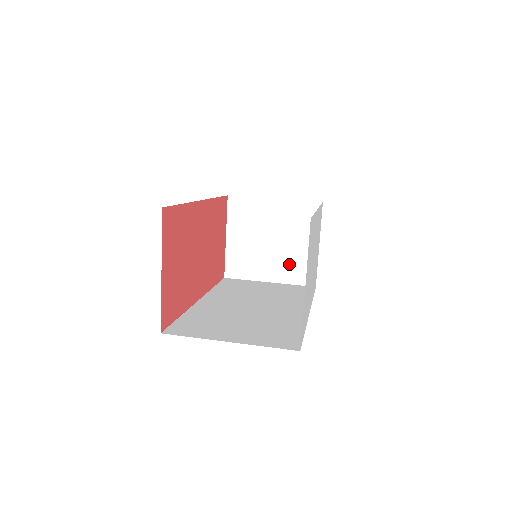
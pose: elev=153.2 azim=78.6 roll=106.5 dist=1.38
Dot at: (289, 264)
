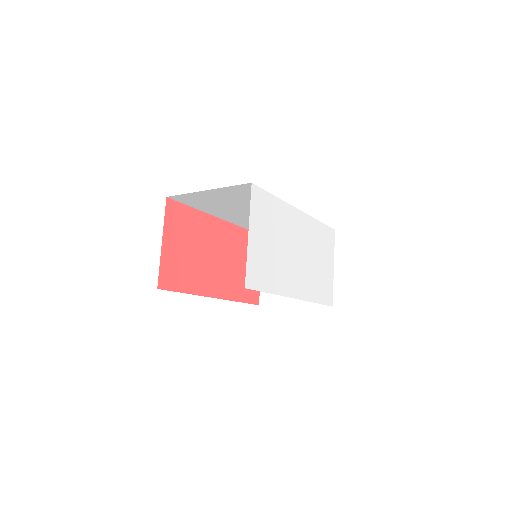
Dot at: occluded
